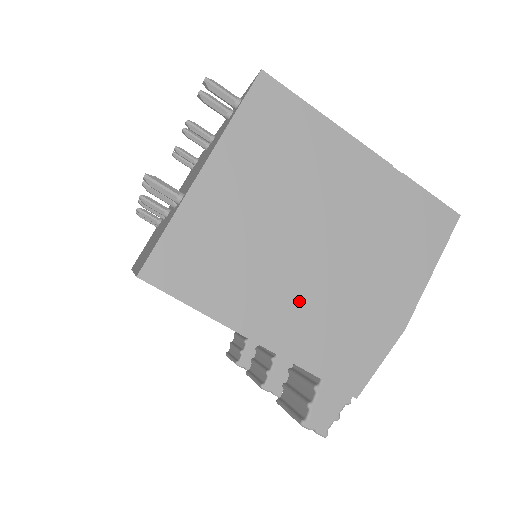
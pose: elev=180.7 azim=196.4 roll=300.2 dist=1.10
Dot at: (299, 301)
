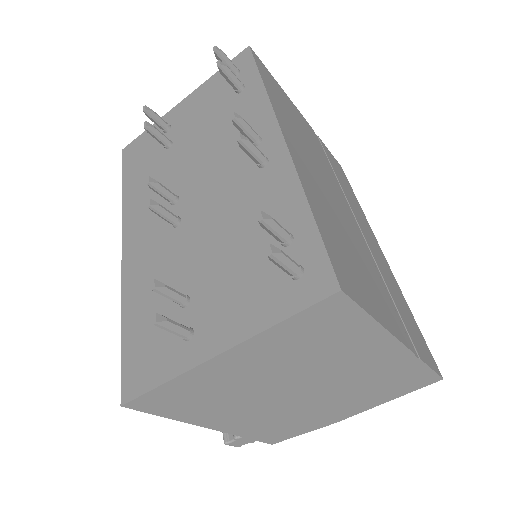
Dot at: (261, 414)
